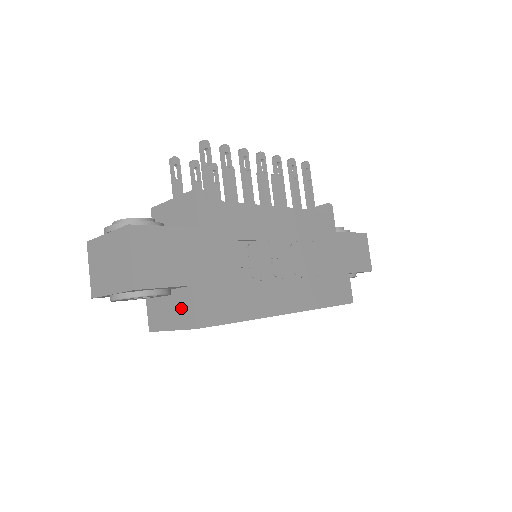
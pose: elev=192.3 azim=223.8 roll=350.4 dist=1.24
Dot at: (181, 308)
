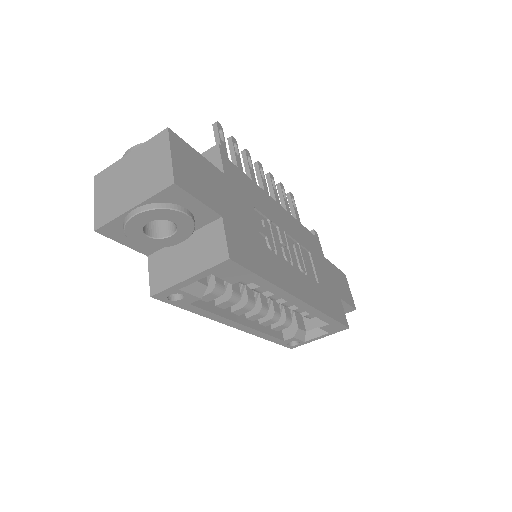
Dot at: (206, 246)
